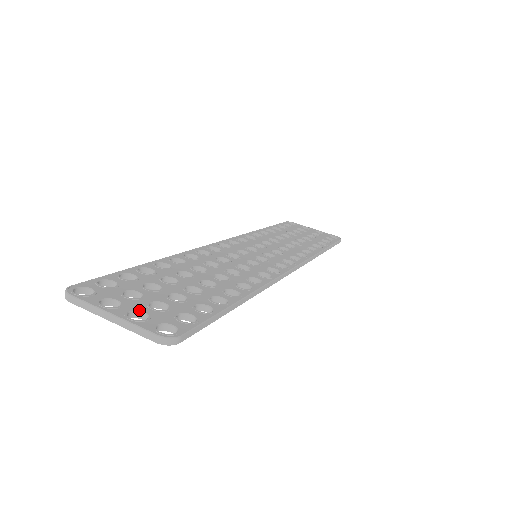
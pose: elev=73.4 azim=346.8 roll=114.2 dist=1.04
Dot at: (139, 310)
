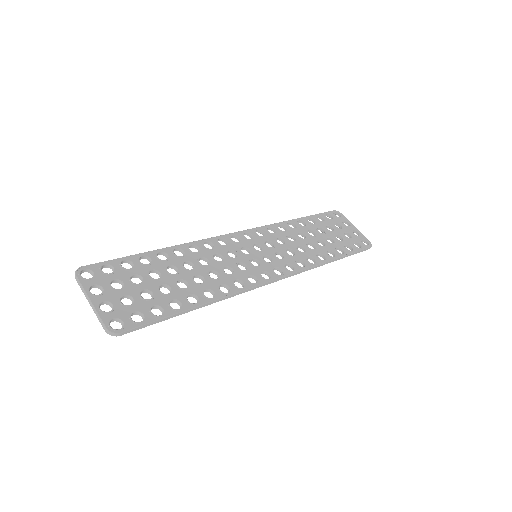
Dot at: (110, 301)
